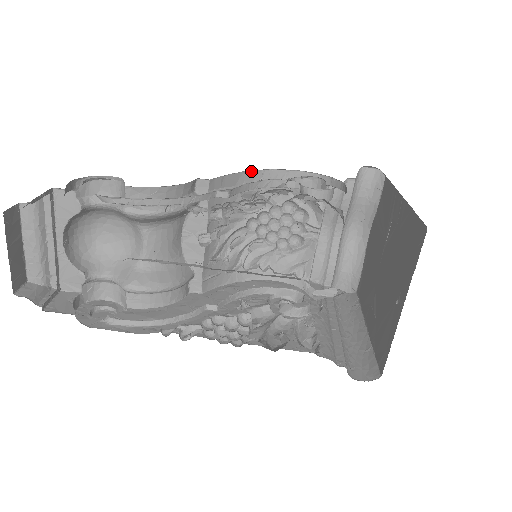
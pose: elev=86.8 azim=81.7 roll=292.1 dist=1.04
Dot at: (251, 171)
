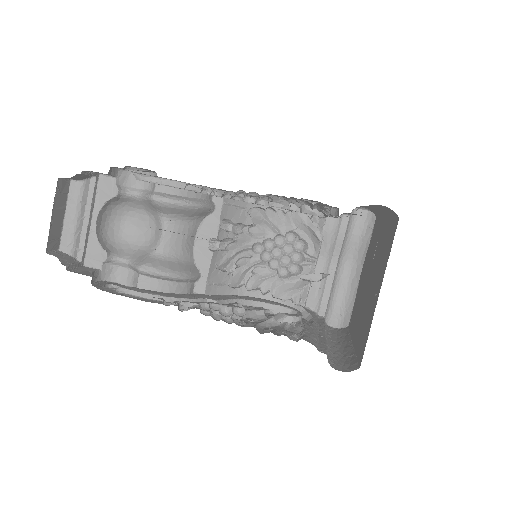
Dot at: occluded
